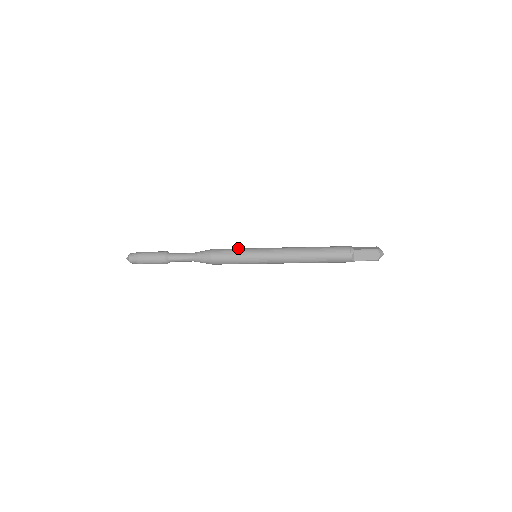
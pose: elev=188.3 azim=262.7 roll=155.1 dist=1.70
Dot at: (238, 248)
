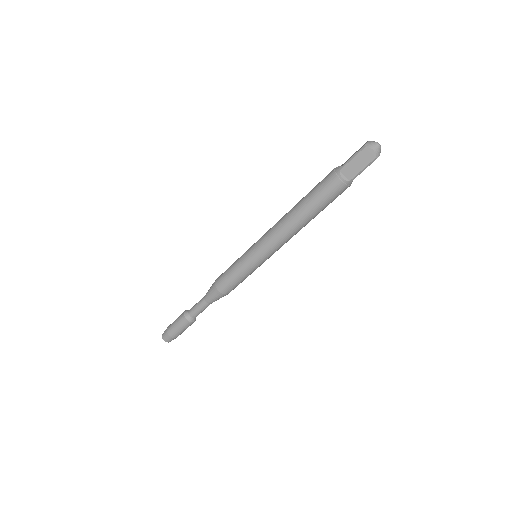
Dot at: (235, 261)
